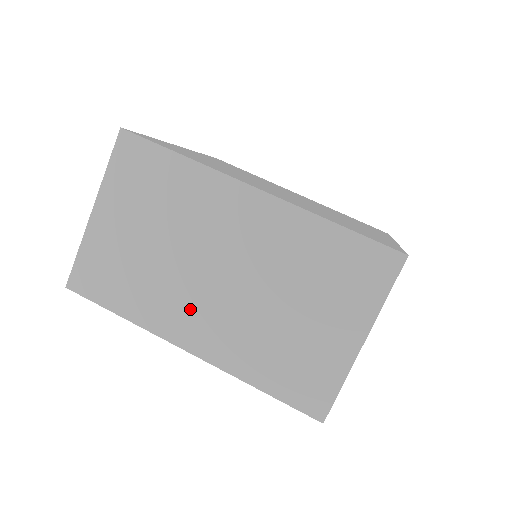
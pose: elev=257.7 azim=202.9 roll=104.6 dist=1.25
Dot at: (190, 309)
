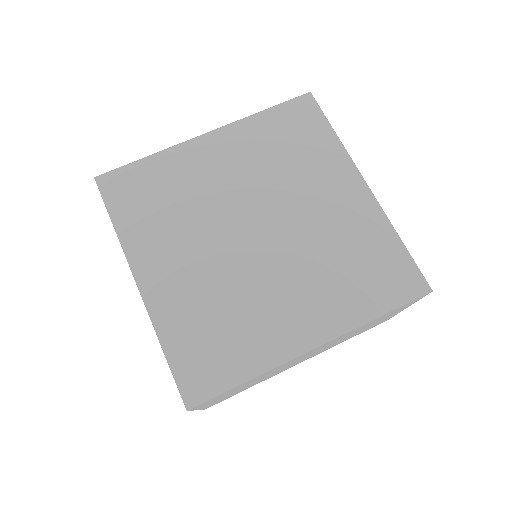
Dot at: occluded
